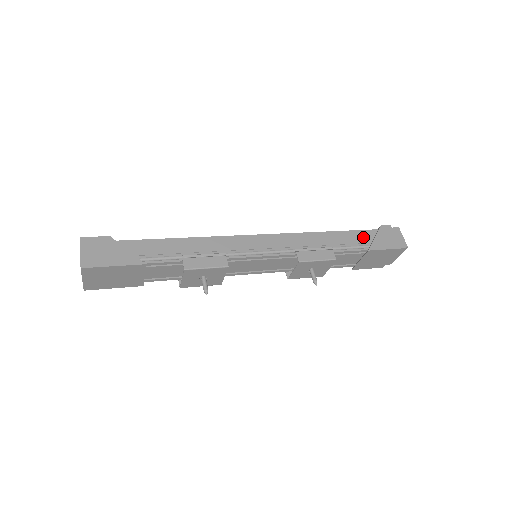
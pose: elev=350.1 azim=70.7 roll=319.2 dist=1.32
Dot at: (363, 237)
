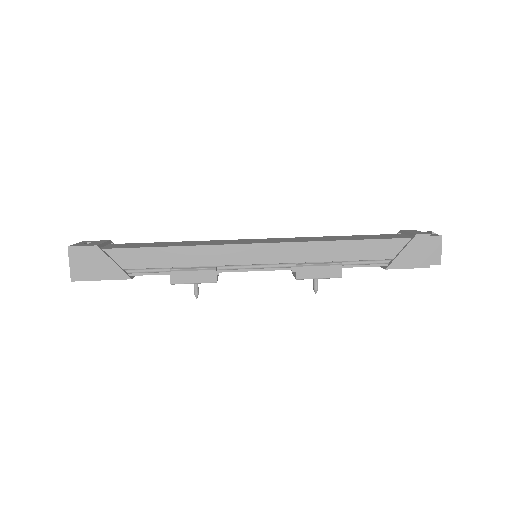
Dot at: (387, 249)
